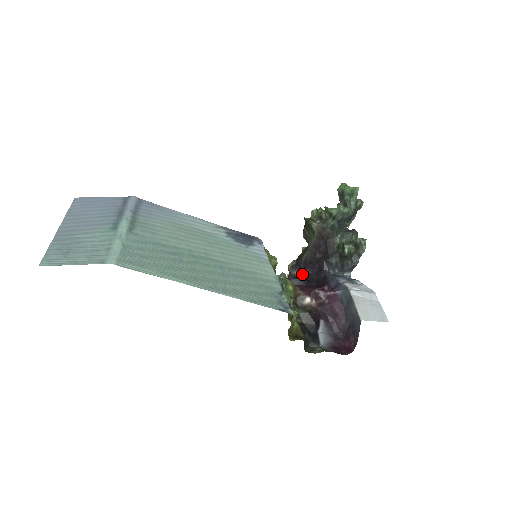
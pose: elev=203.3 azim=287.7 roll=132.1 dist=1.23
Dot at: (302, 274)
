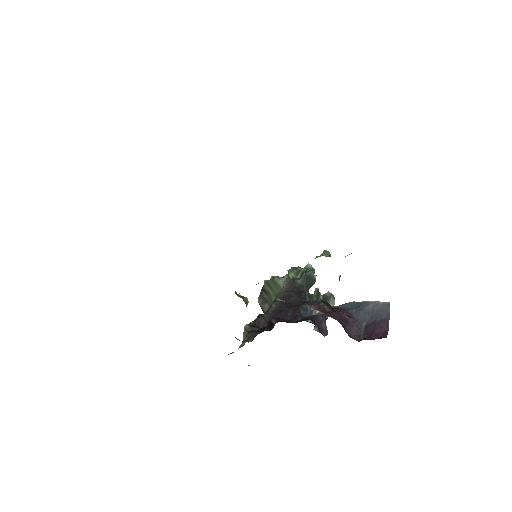
Dot at: (273, 321)
